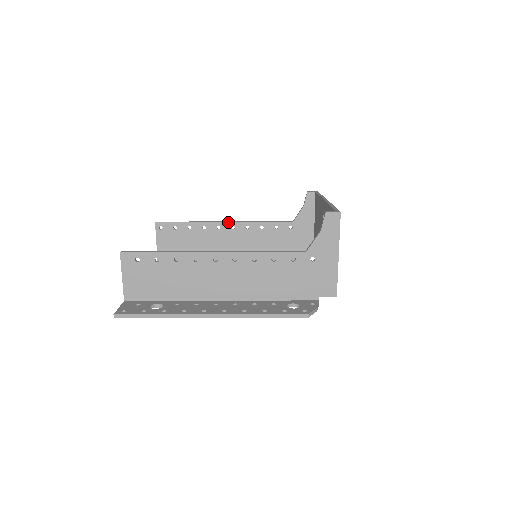
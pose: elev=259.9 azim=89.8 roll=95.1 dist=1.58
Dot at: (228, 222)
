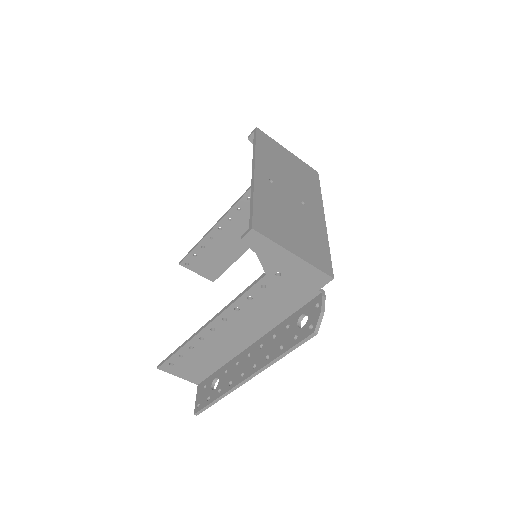
Dot at: (221, 219)
